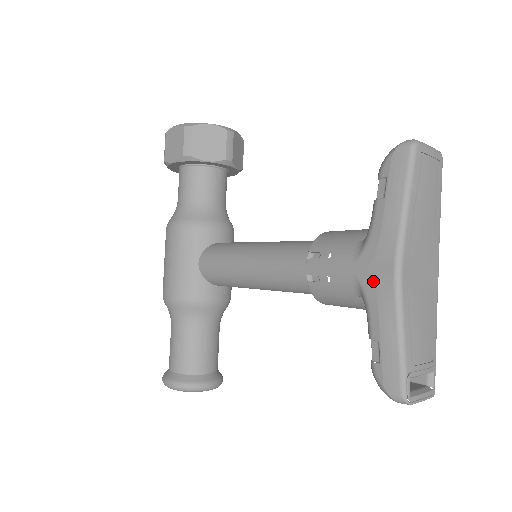
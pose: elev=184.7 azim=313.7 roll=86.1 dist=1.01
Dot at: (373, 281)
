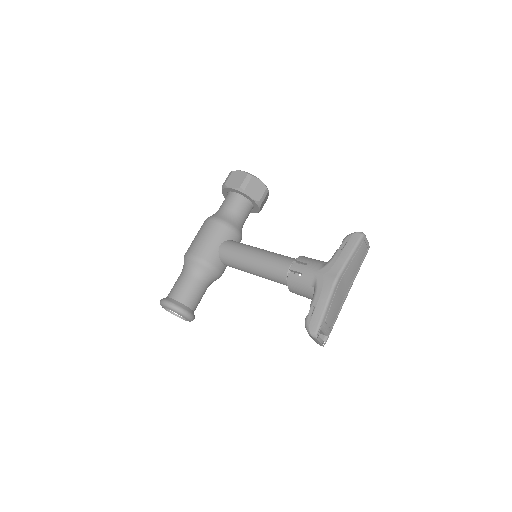
Dot at: (324, 281)
